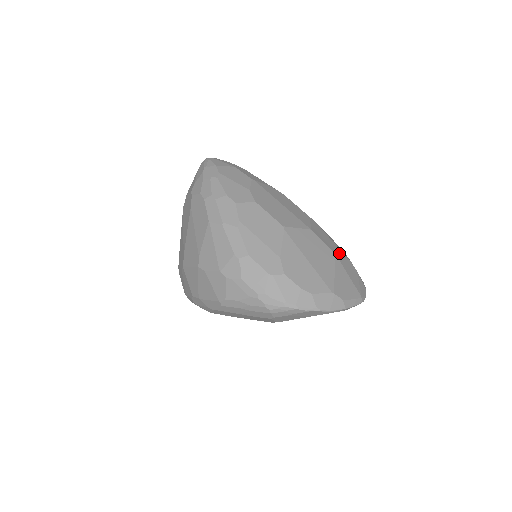
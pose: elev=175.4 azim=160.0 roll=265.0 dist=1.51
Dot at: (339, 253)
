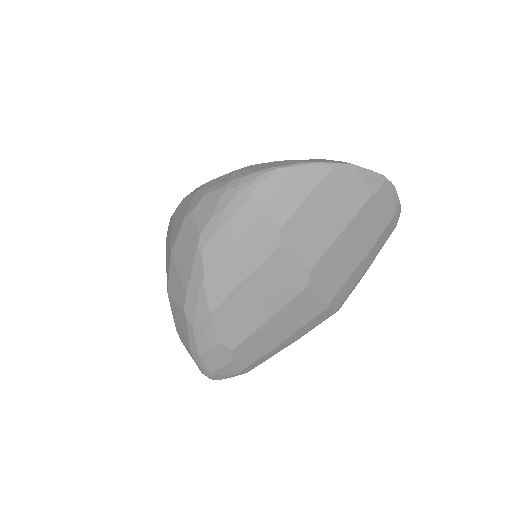
Dot at: occluded
